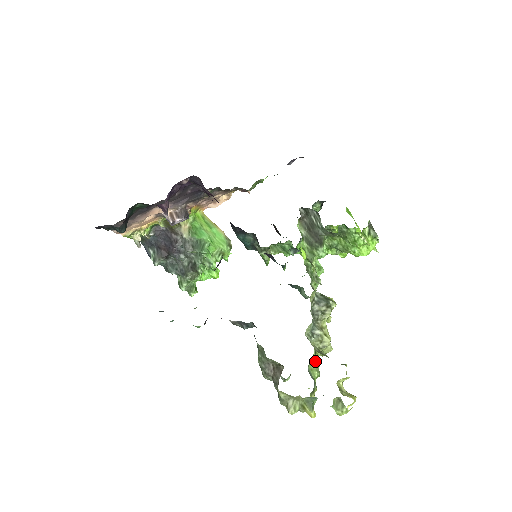
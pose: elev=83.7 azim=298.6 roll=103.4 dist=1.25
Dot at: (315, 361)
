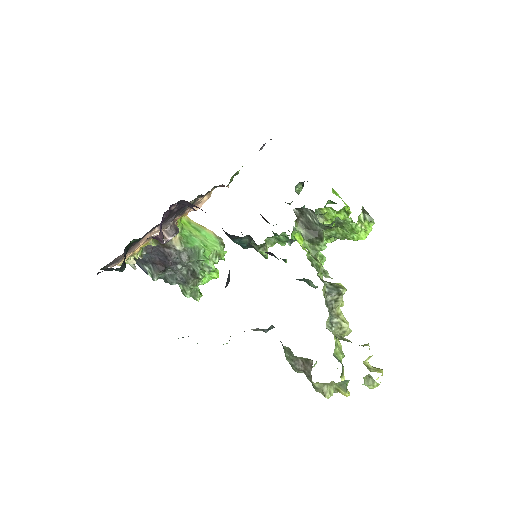
Dot at: occluded
